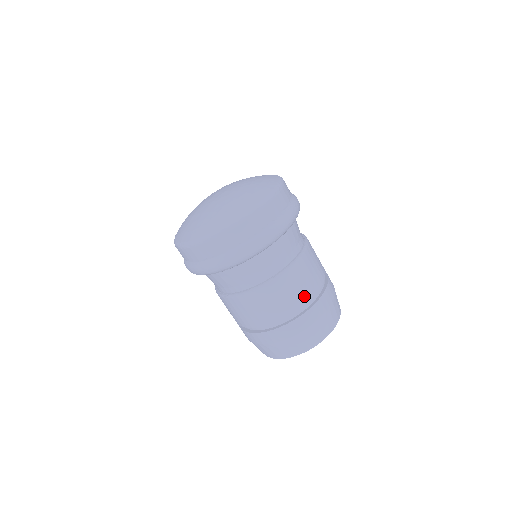
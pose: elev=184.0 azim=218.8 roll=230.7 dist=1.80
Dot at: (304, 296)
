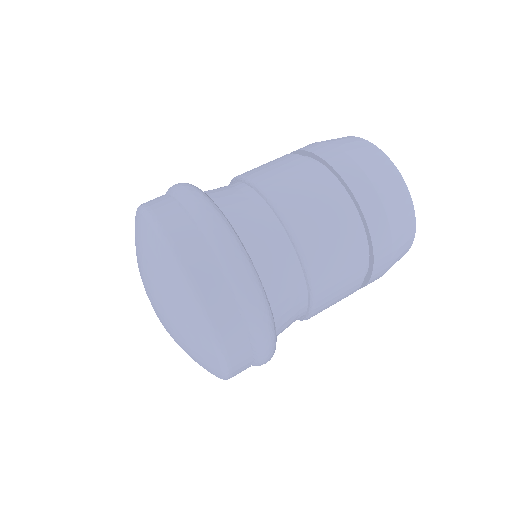
Dot at: (352, 291)
